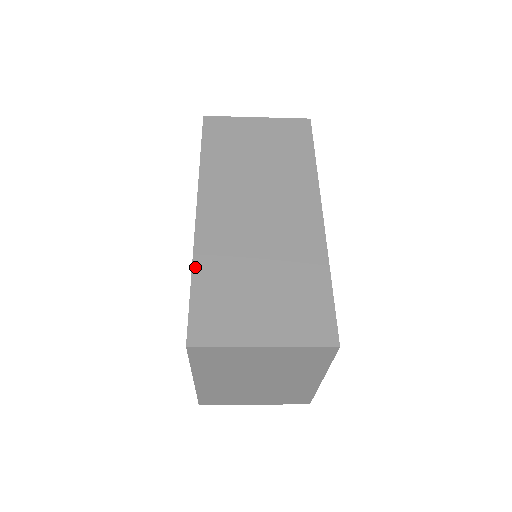
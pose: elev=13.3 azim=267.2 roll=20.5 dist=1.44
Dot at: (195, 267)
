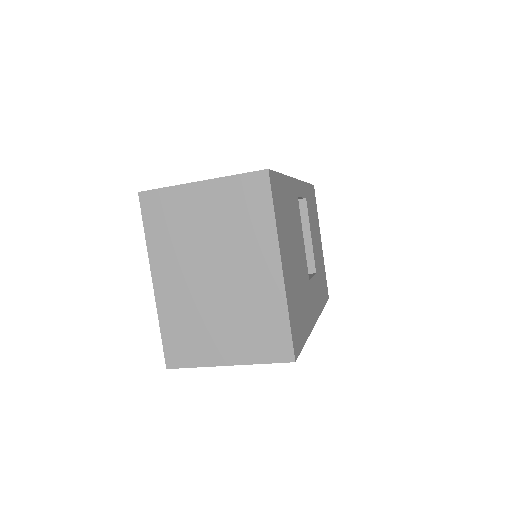
Dot at: occluded
